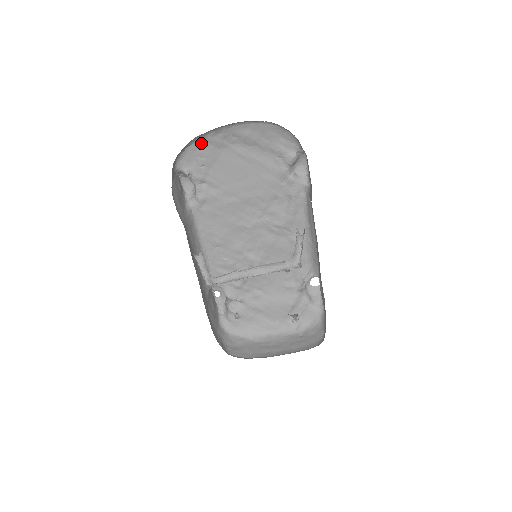
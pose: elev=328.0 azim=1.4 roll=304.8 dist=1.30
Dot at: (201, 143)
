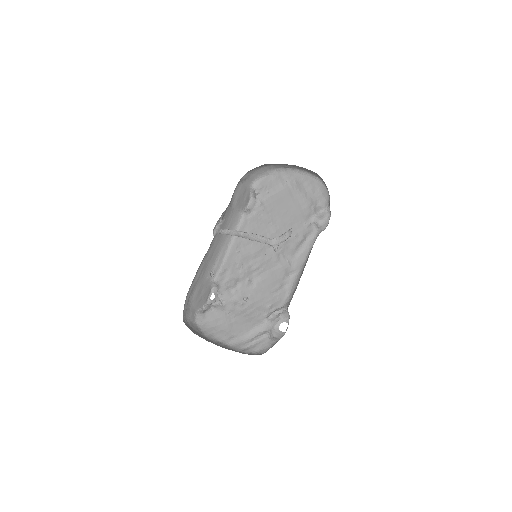
Dot at: (276, 177)
